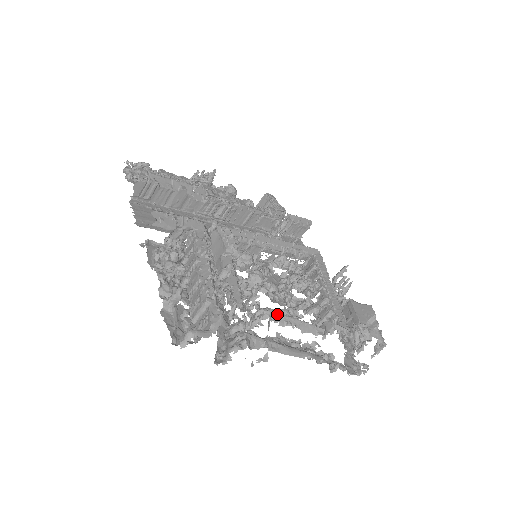
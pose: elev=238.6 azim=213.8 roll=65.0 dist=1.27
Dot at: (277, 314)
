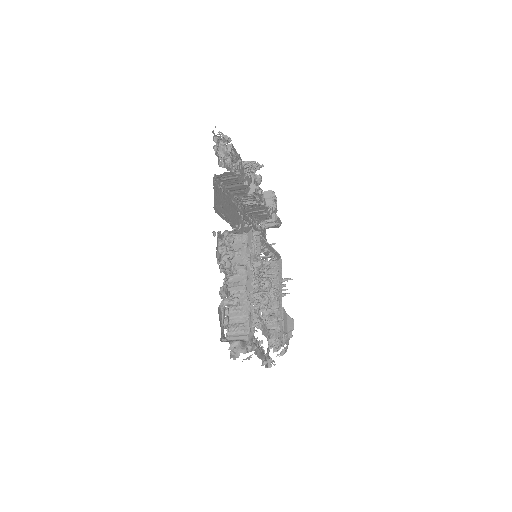
Dot at: occluded
